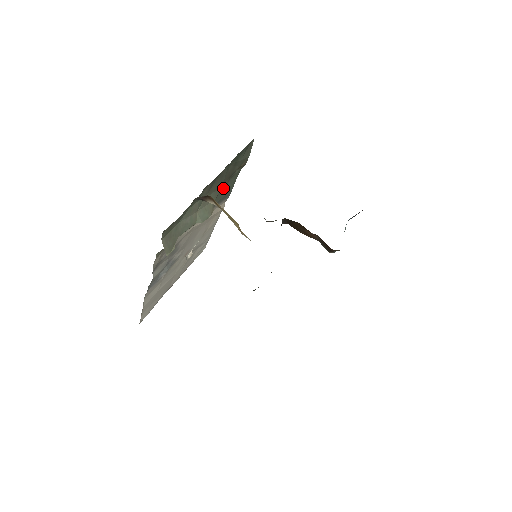
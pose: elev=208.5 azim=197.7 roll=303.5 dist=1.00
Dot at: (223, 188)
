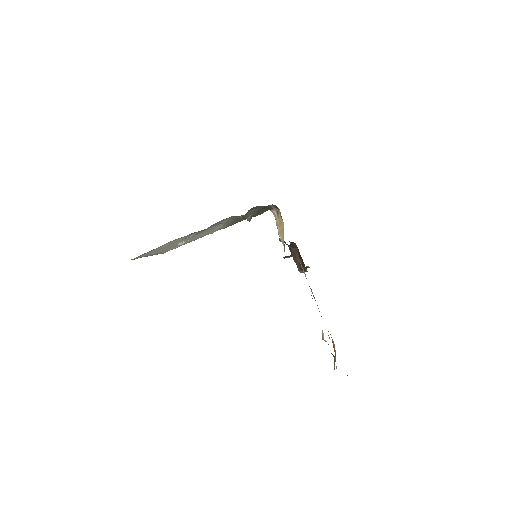
Dot at: occluded
